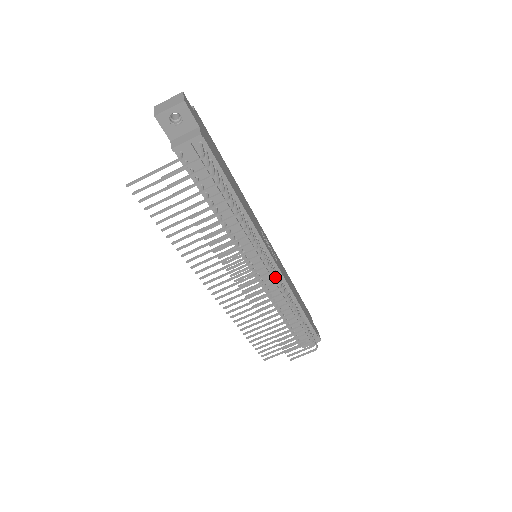
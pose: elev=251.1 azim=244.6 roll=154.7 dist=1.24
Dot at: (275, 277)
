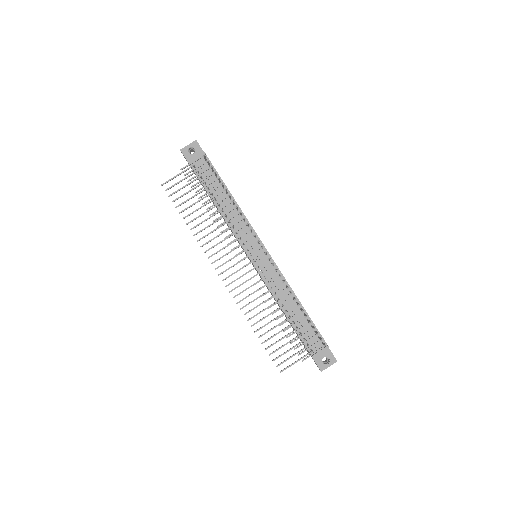
Dot at: (272, 269)
